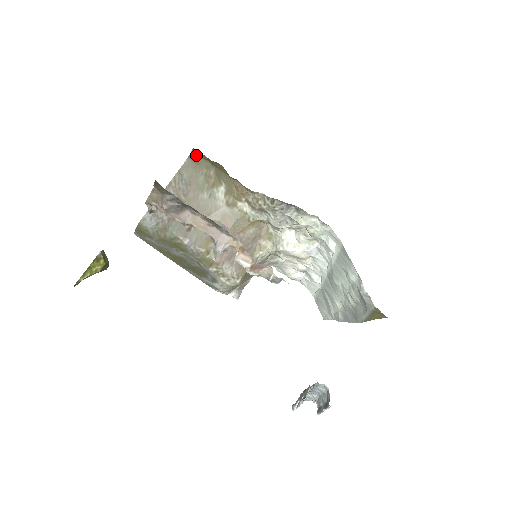
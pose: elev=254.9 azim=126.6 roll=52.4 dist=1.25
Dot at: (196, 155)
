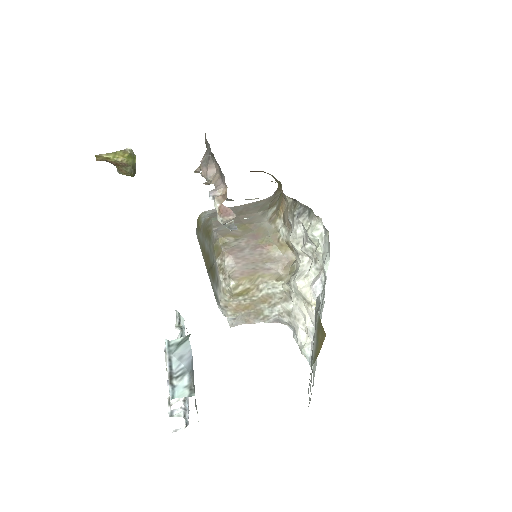
Dot at: (277, 190)
